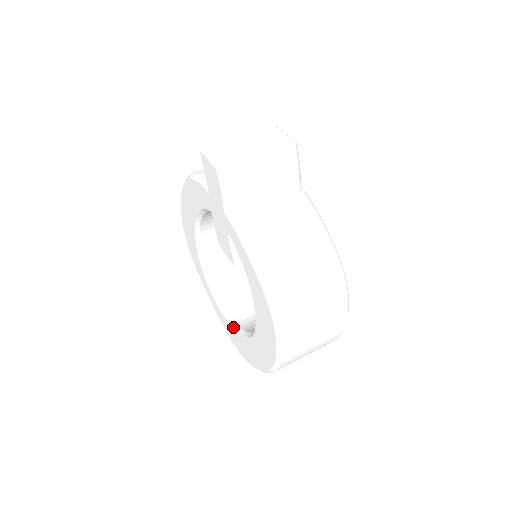
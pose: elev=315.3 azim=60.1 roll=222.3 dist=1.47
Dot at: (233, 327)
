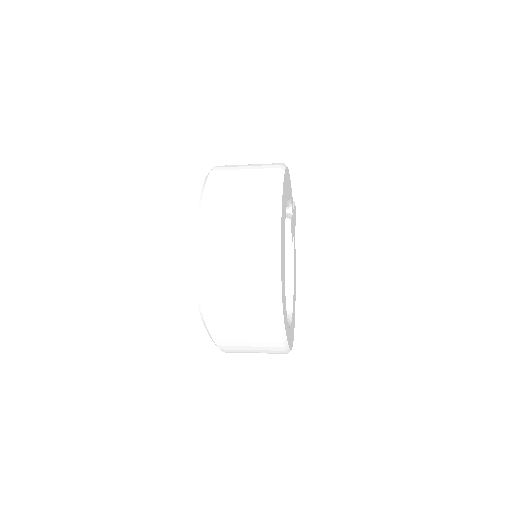
Dot at: occluded
